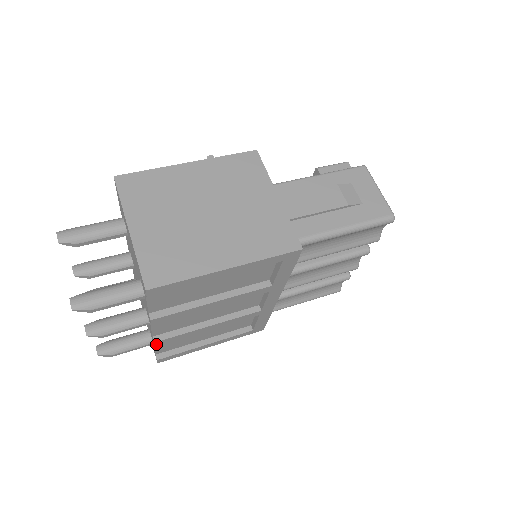
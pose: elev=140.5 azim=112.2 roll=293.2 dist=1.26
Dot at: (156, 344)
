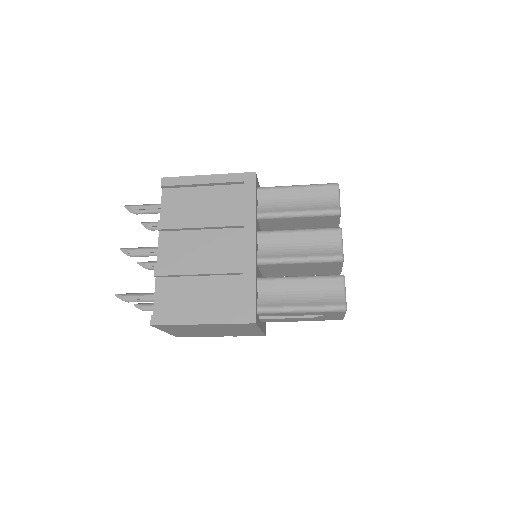
Dot at: (156, 272)
